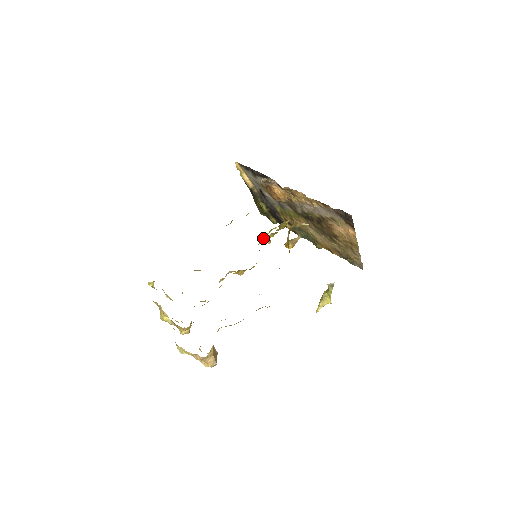
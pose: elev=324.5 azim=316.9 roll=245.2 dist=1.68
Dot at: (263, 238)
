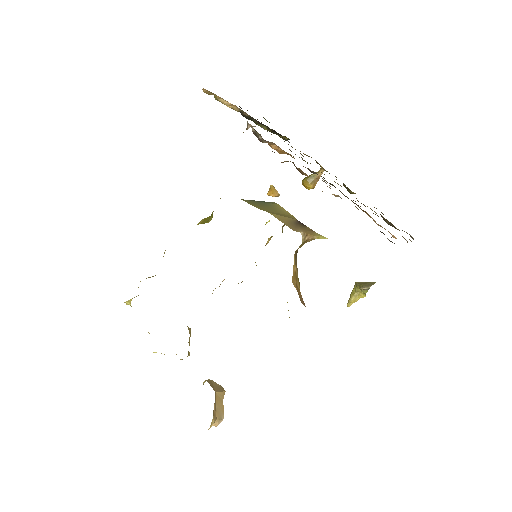
Dot at: (267, 194)
